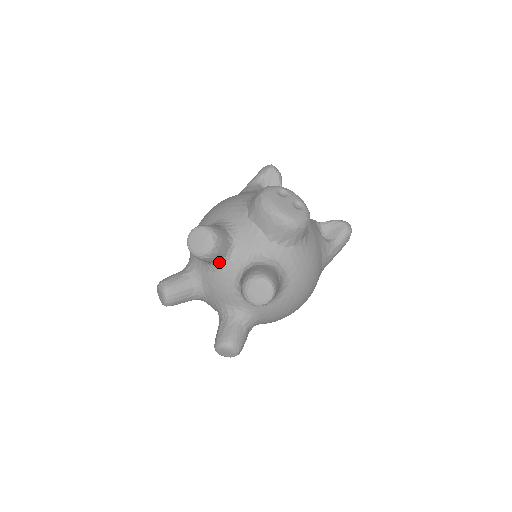
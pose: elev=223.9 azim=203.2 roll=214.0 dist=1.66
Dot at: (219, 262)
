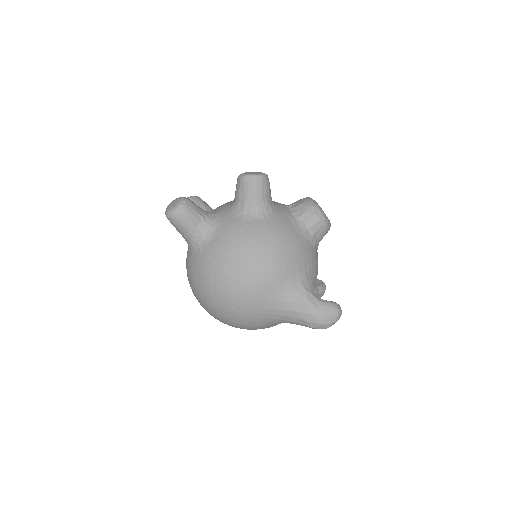
Dot at: occluded
